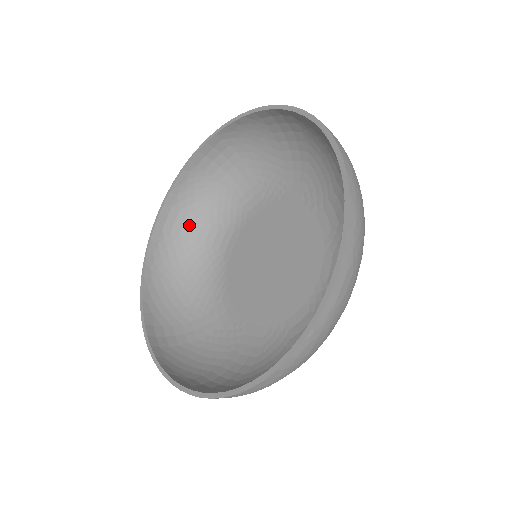
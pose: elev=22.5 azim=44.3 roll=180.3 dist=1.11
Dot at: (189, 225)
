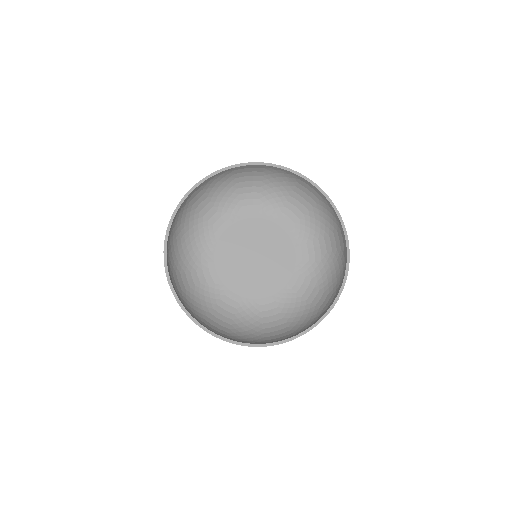
Dot at: (201, 200)
